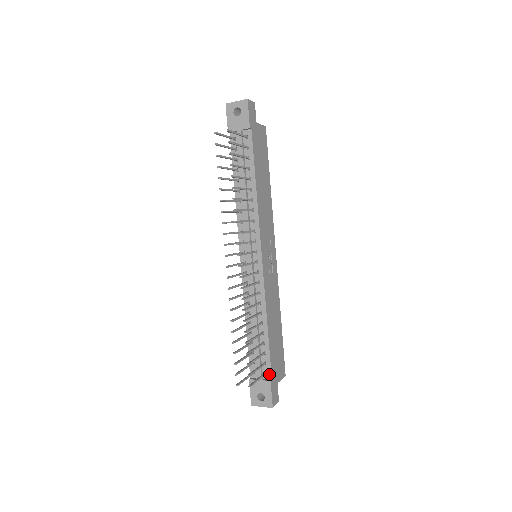
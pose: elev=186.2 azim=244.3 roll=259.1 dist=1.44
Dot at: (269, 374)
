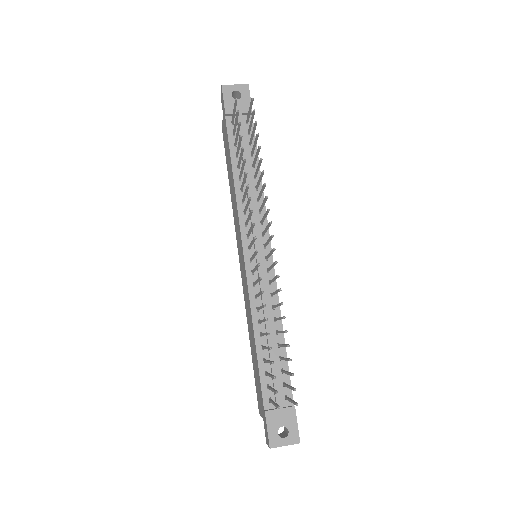
Dot at: occluded
